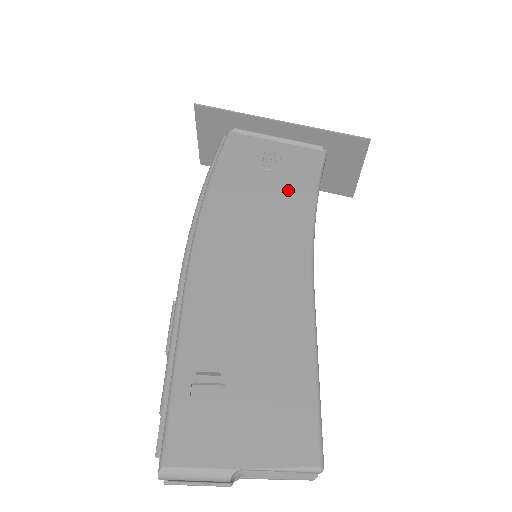
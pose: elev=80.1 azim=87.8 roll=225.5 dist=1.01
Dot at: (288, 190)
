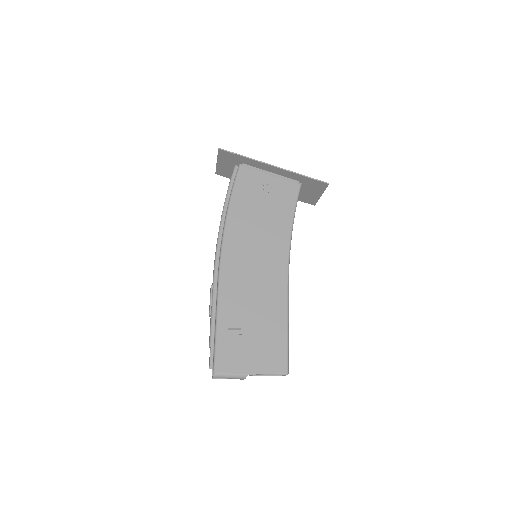
Dot at: (277, 215)
